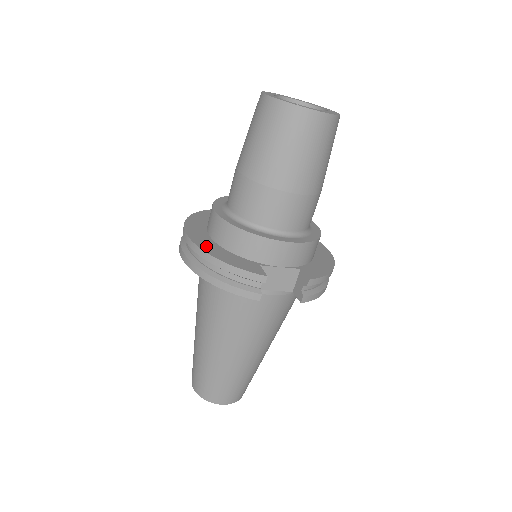
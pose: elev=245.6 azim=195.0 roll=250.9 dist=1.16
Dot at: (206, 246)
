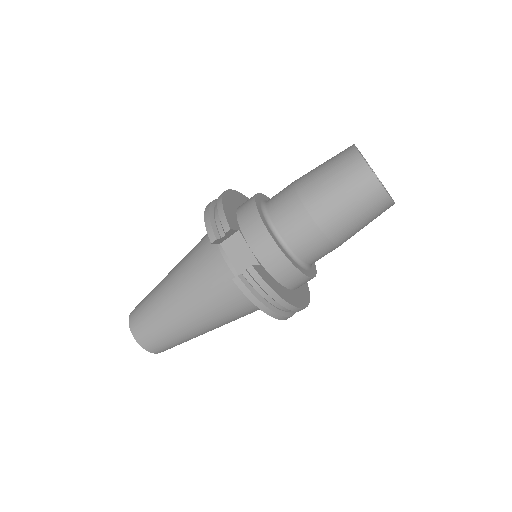
Dot at: (230, 197)
